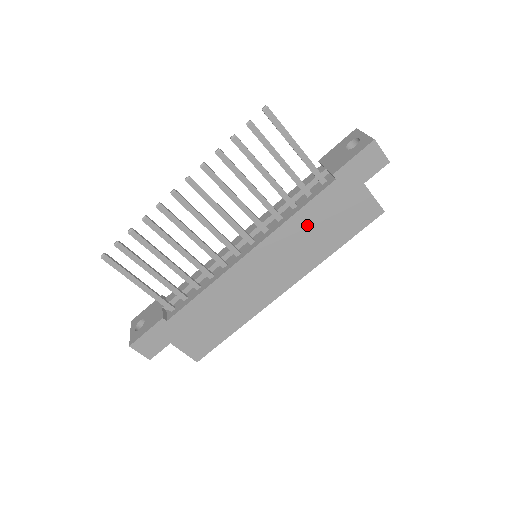
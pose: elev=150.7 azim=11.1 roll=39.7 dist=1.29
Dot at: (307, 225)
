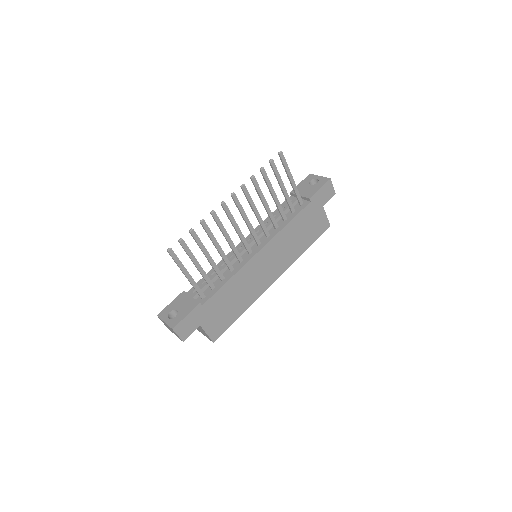
Dot at: (293, 232)
